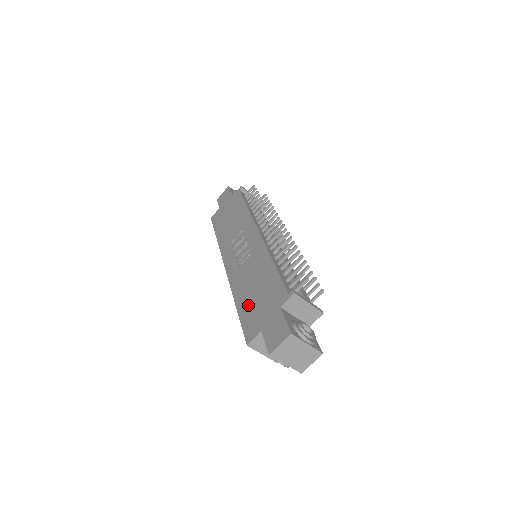
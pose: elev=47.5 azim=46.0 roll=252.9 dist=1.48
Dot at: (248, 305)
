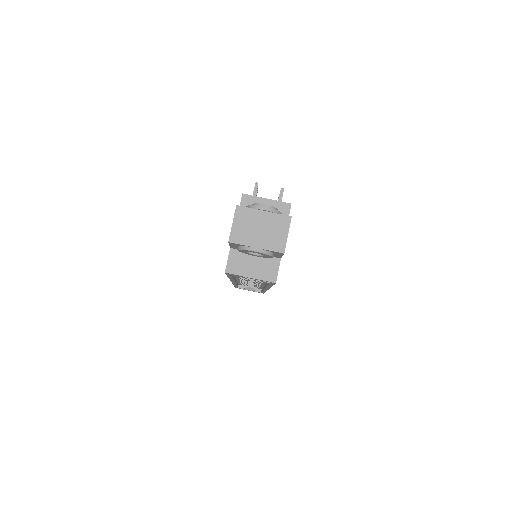
Dot at: occluded
